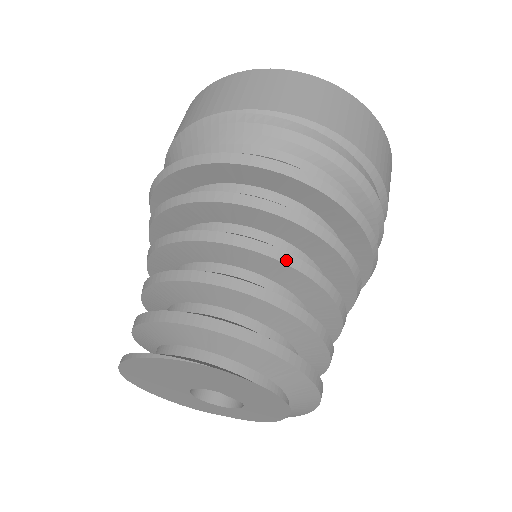
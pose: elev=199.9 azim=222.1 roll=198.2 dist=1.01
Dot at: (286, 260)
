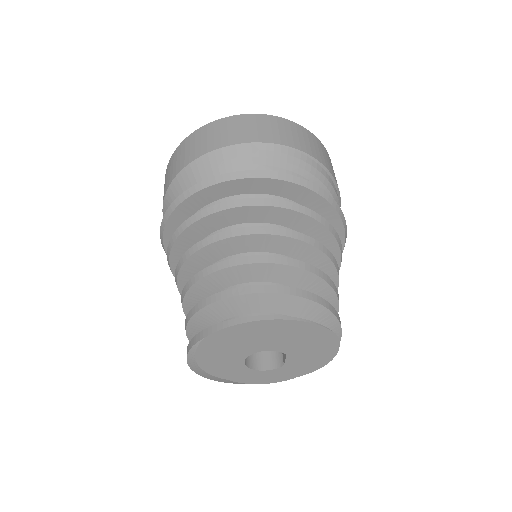
Dot at: (338, 271)
